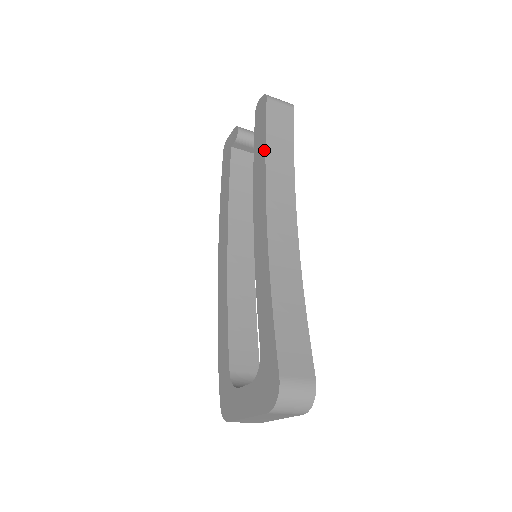
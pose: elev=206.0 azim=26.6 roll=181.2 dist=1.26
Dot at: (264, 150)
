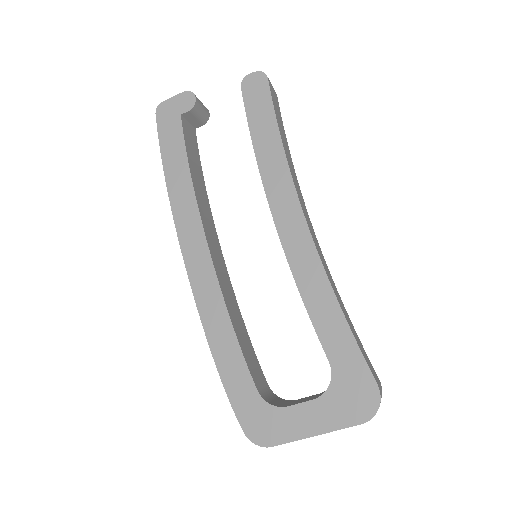
Dot at: (279, 139)
